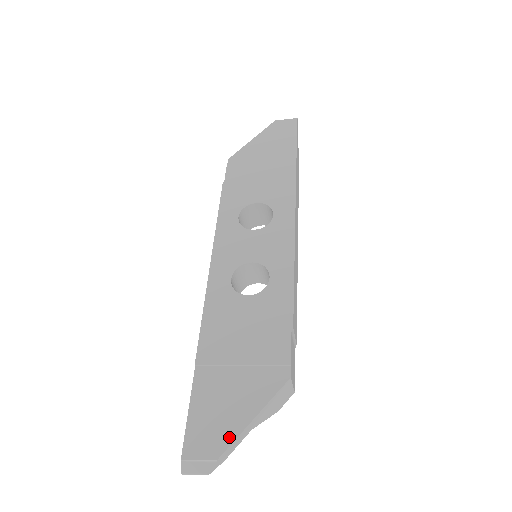
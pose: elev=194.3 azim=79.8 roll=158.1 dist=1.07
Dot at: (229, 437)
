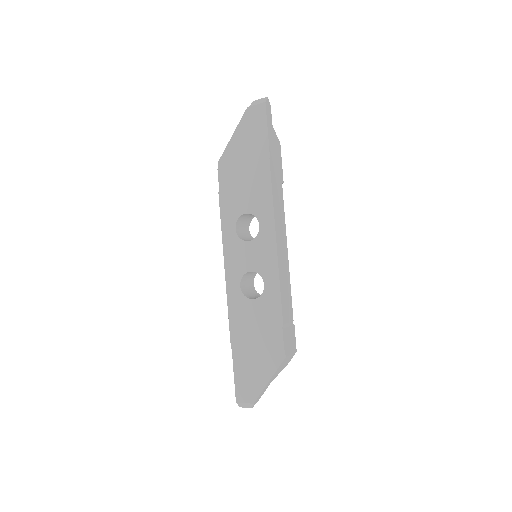
Dot at: (257, 392)
